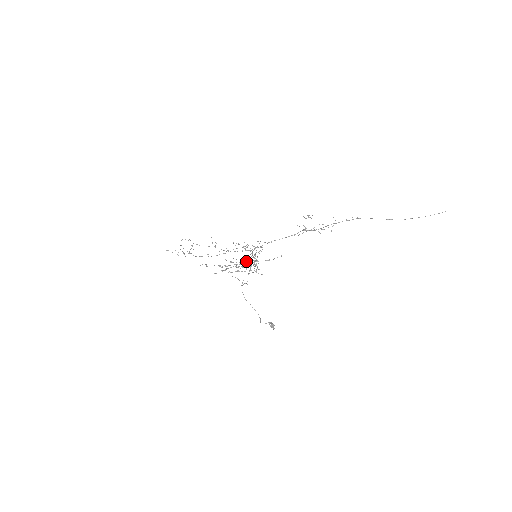
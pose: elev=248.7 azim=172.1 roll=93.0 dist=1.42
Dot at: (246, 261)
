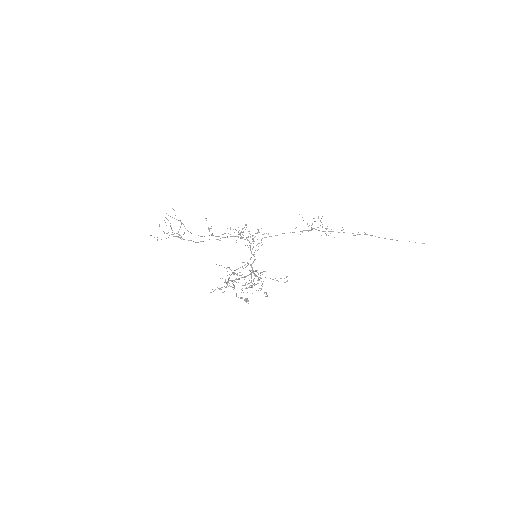
Dot at: (254, 283)
